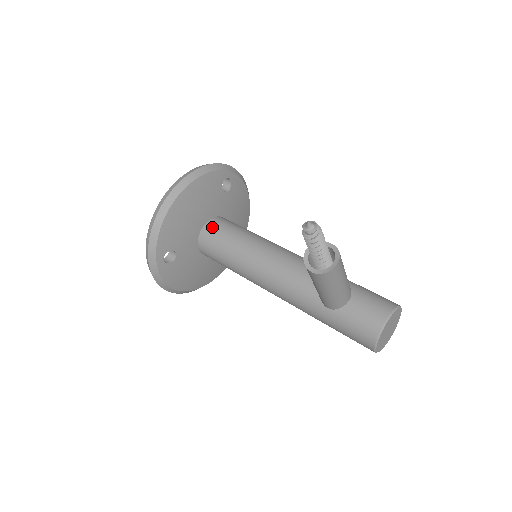
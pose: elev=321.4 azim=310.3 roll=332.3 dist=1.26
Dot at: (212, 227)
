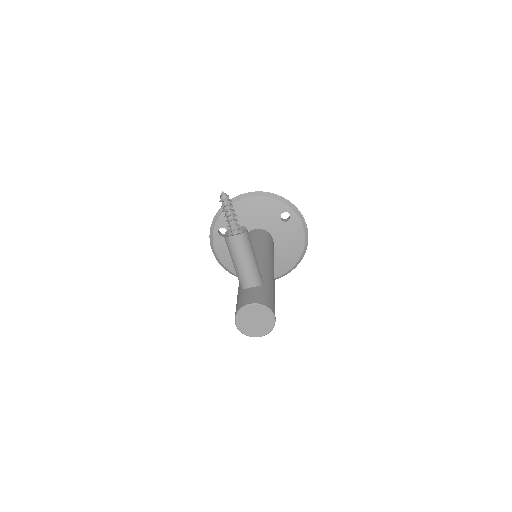
Dot at: (256, 231)
